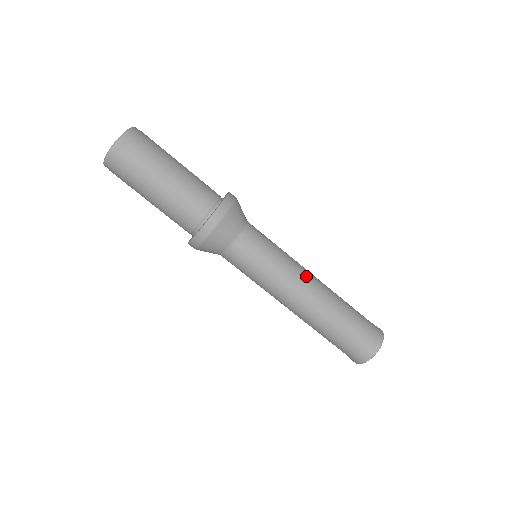
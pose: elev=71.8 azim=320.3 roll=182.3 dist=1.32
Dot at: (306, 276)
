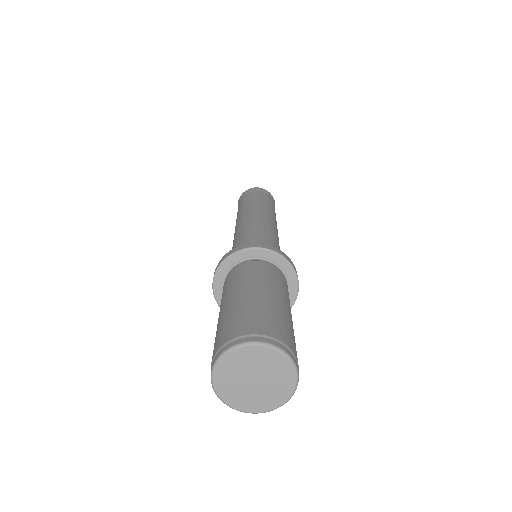
Dot at: occluded
